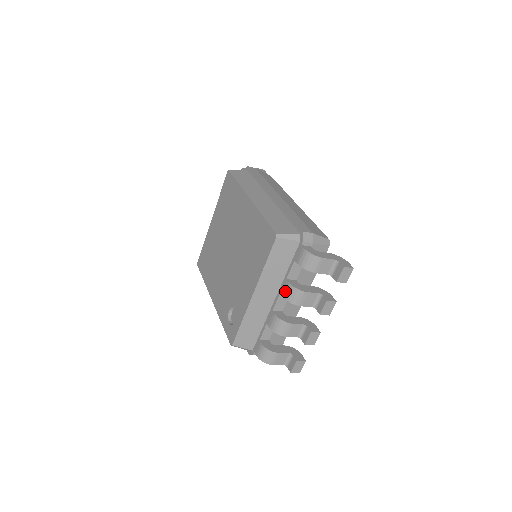
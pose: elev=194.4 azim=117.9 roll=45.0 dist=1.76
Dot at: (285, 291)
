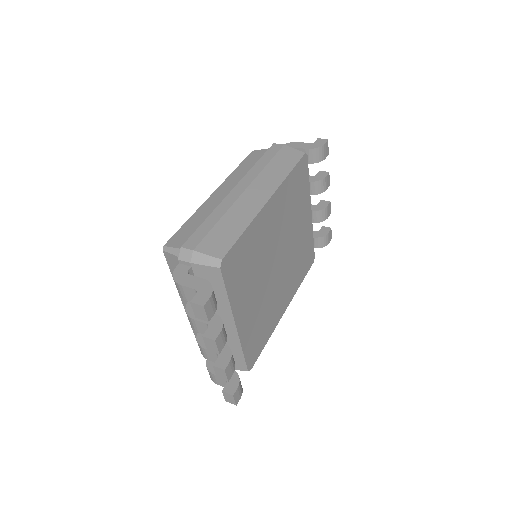
Dot at: occluded
